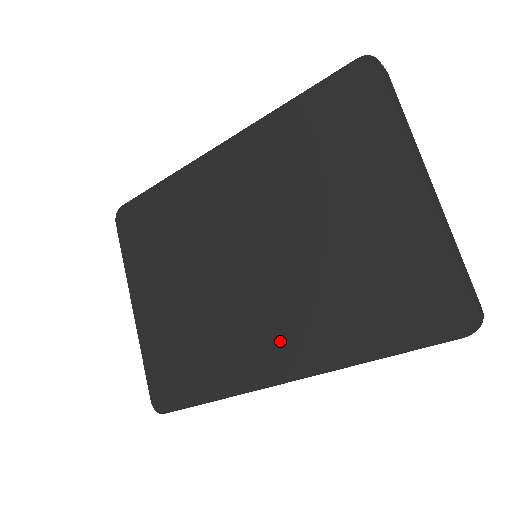
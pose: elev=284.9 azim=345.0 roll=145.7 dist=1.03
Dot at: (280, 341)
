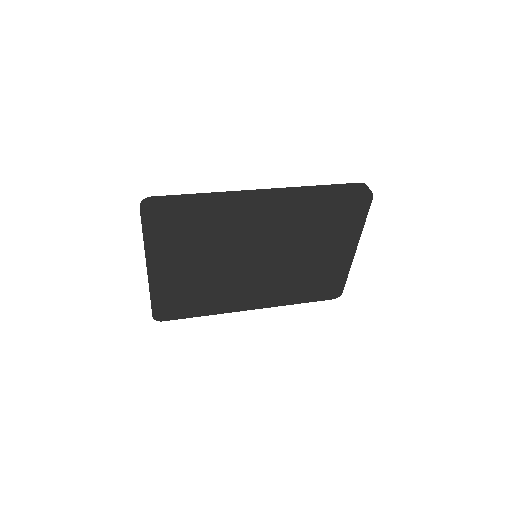
Dot at: (257, 296)
